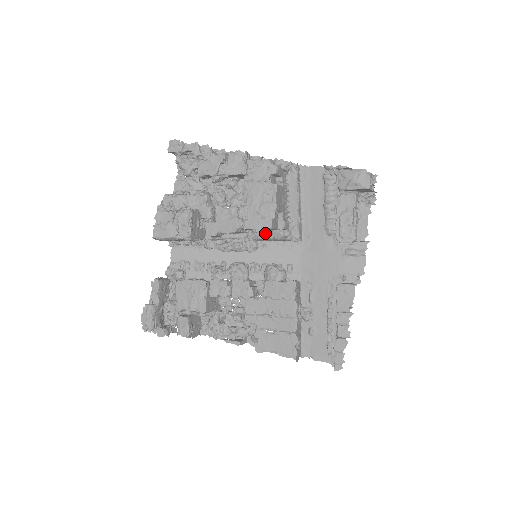
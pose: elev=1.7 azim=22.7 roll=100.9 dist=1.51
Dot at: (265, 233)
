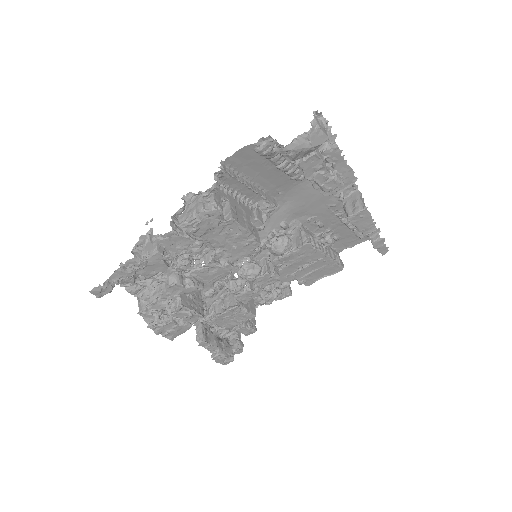
Dot at: occluded
